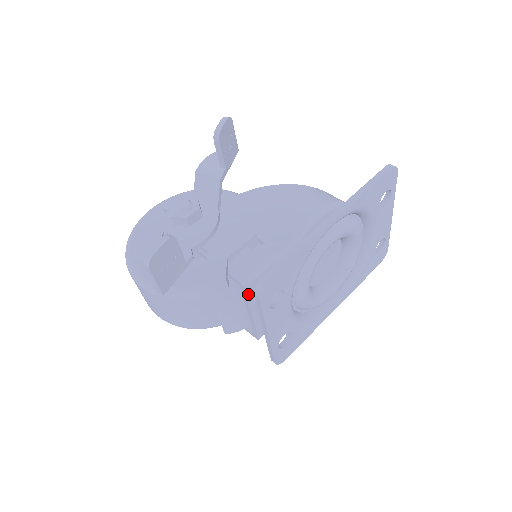
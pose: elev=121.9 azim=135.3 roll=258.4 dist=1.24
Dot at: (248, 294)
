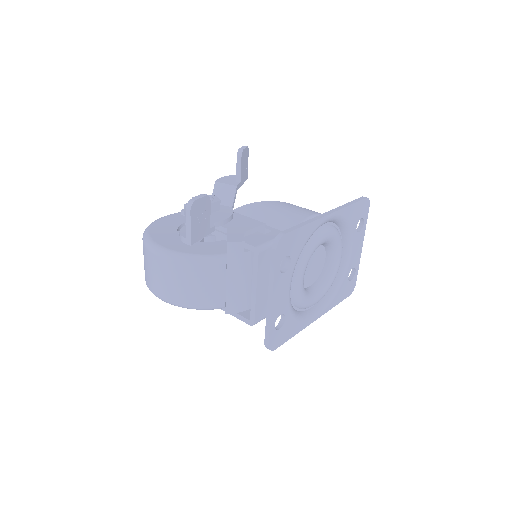
Dot at: (259, 262)
